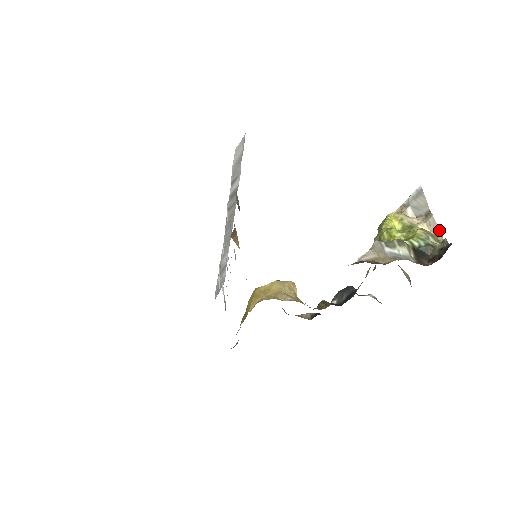
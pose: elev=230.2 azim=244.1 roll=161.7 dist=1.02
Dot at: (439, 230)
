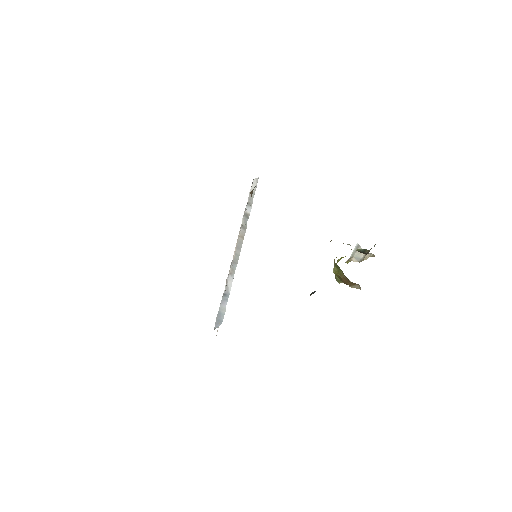
Dot at: (372, 254)
